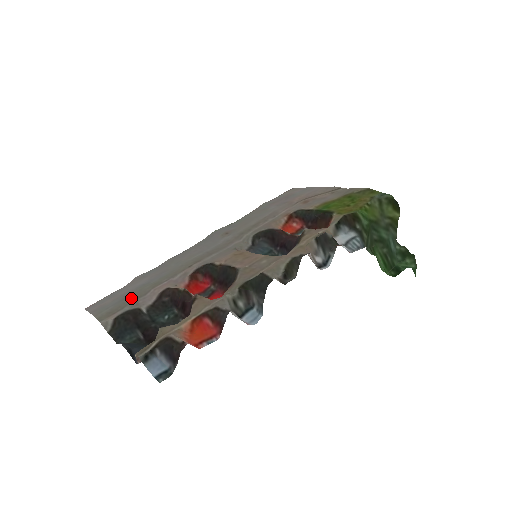
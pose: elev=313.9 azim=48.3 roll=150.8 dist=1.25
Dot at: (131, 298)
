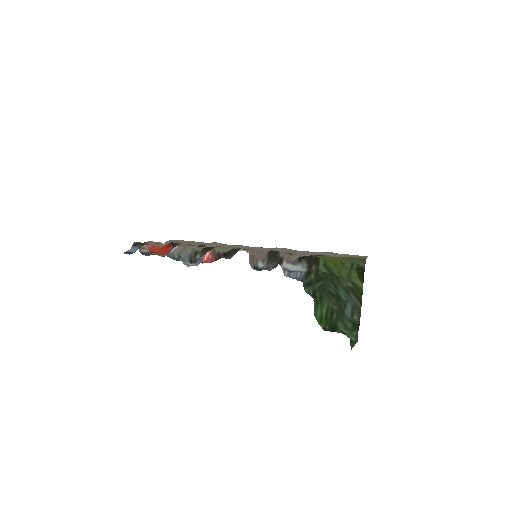
Dot at: (191, 242)
